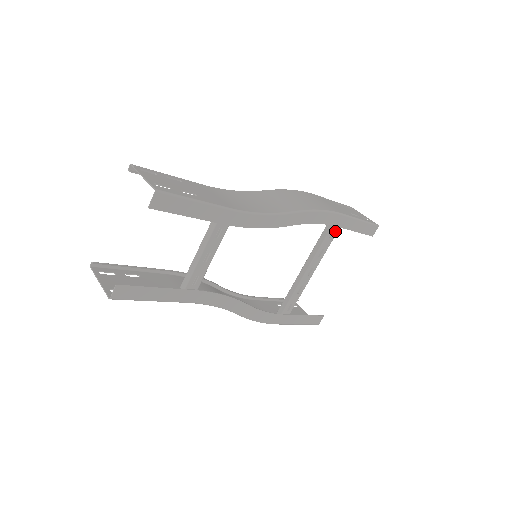
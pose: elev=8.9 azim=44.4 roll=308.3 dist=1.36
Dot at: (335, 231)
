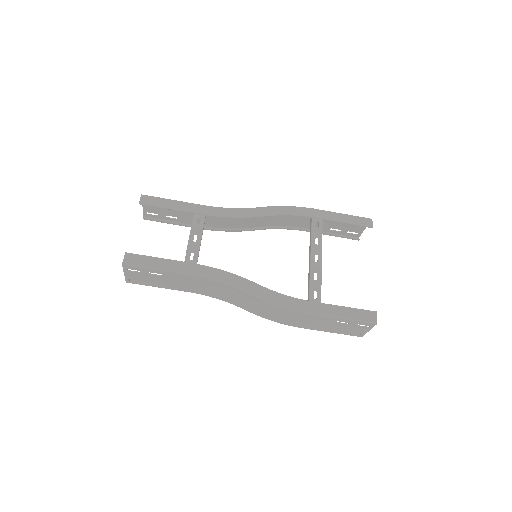
Dot at: (319, 223)
